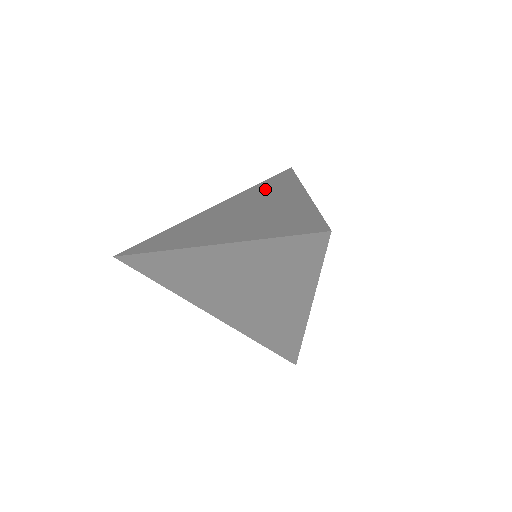
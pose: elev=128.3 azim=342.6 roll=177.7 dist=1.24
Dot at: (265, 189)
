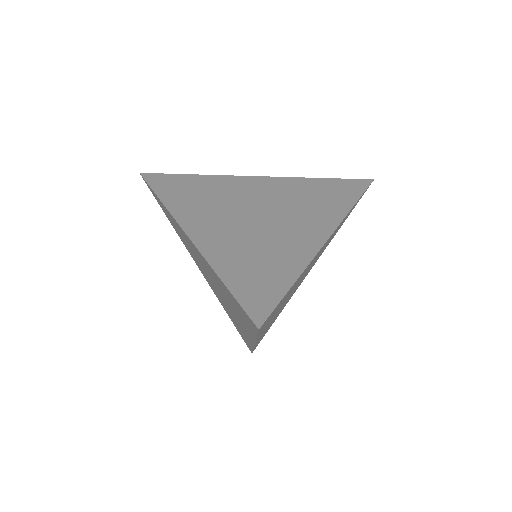
Dot at: (315, 194)
